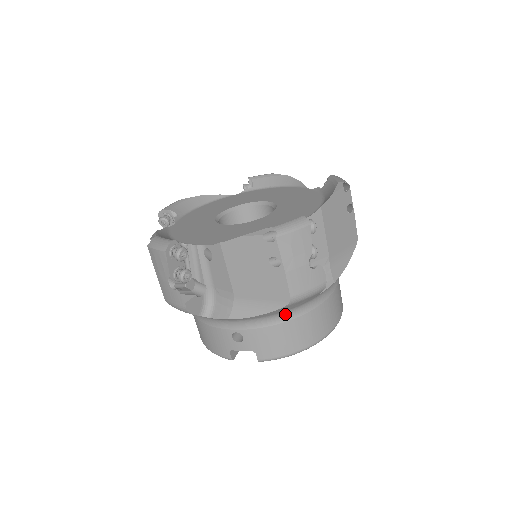
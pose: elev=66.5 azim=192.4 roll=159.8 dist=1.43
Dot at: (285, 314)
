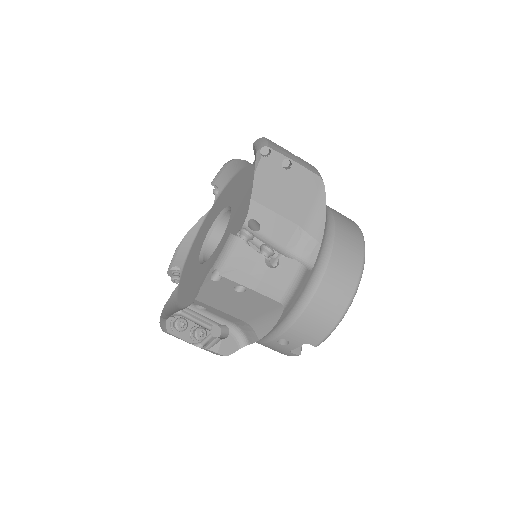
Dot at: (299, 304)
